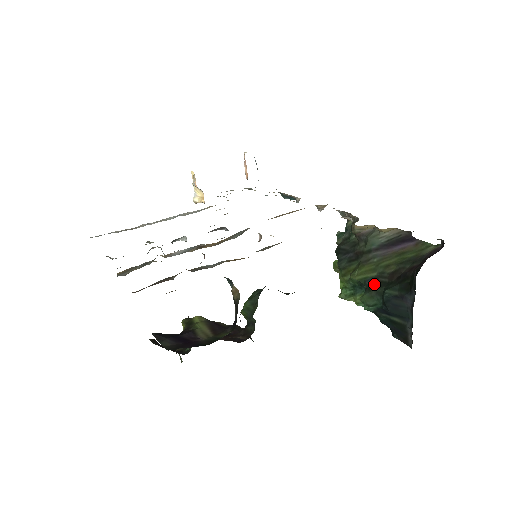
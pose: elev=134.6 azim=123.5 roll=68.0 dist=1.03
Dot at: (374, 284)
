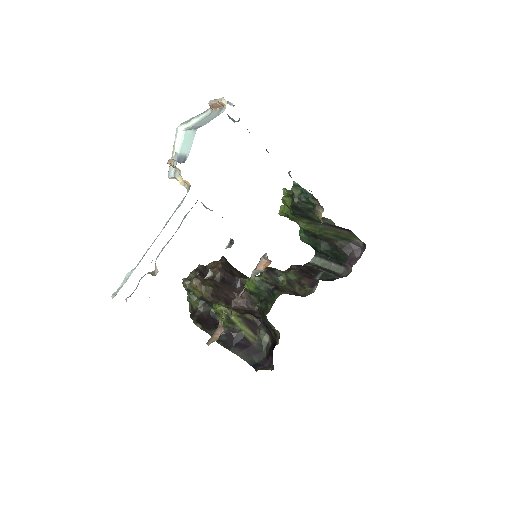
Dot at: (314, 236)
